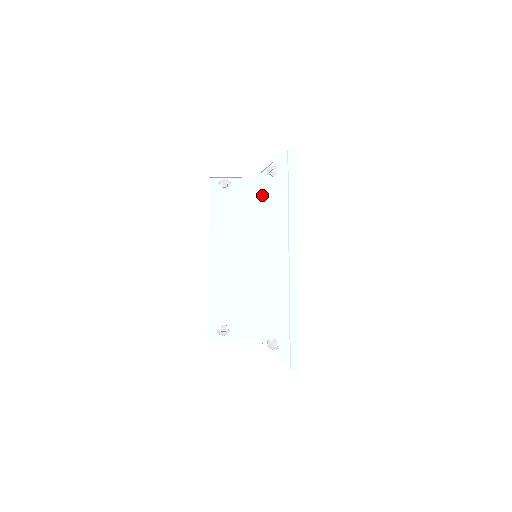
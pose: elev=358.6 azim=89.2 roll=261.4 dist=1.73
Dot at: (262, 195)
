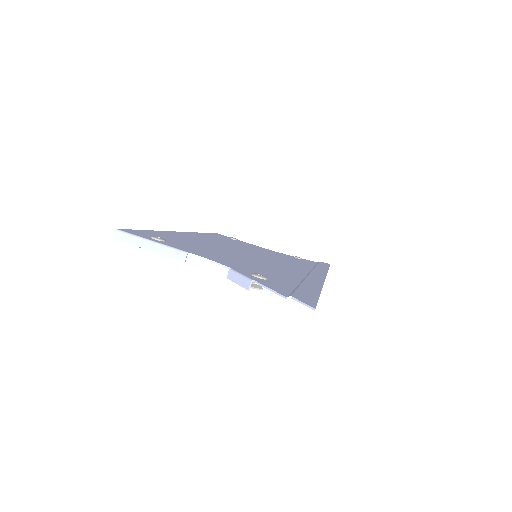
Dot at: occluded
